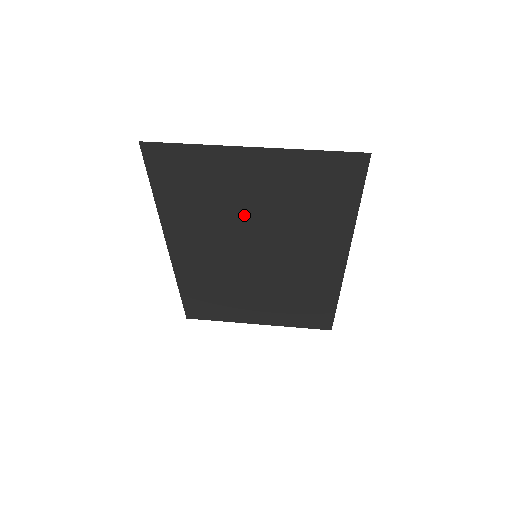
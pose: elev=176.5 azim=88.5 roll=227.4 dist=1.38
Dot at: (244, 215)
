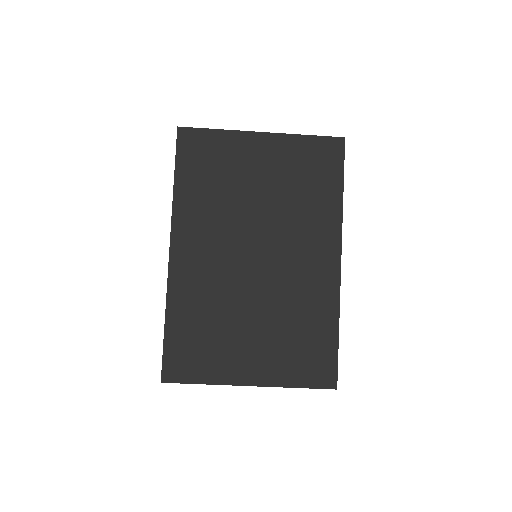
Dot at: (249, 201)
